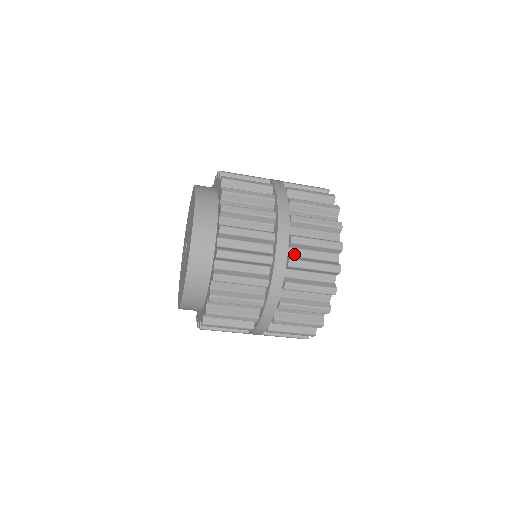
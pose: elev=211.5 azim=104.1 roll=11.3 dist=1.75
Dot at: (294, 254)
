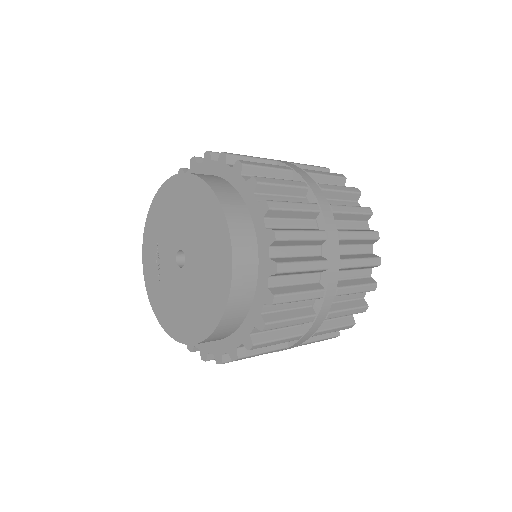
Dot at: occluded
